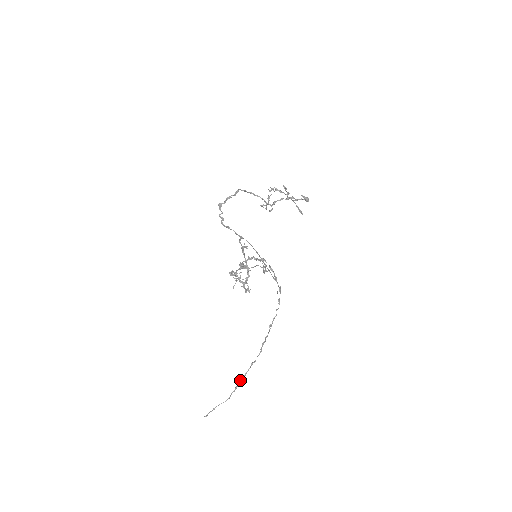
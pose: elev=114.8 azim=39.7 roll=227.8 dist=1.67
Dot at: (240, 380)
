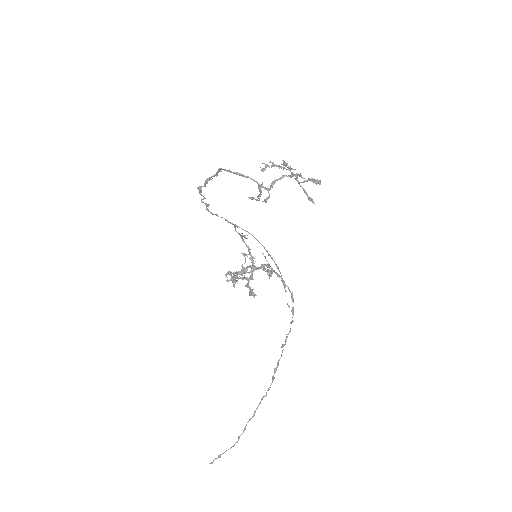
Dot at: (249, 420)
